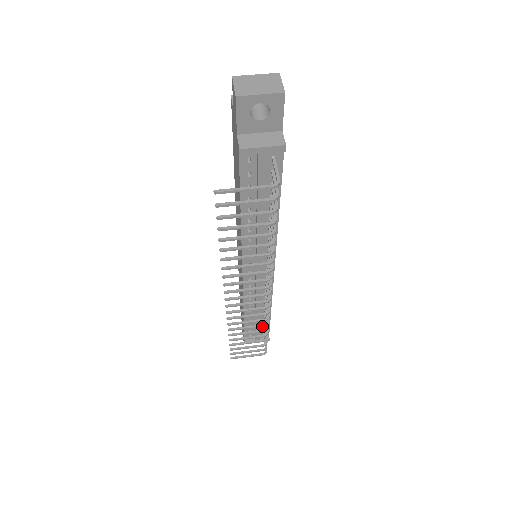
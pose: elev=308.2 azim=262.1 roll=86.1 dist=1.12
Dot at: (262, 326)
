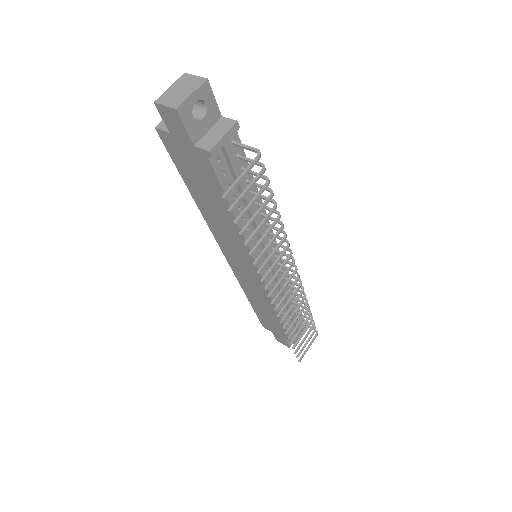
Dot at: (305, 306)
